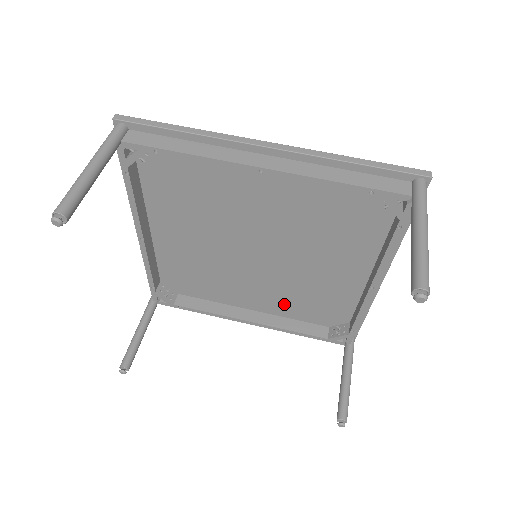
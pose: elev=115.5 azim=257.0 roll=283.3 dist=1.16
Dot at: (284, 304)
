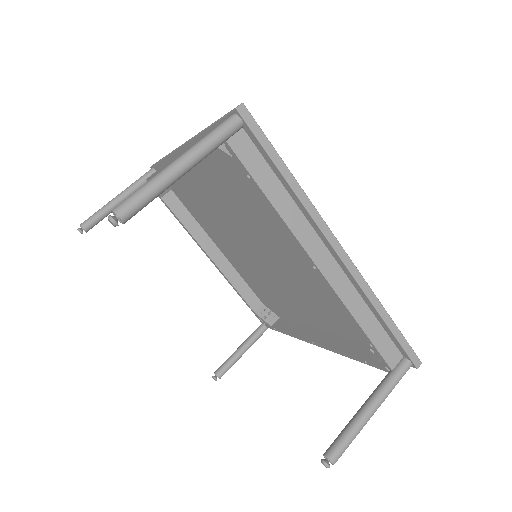
Dot at: (246, 272)
